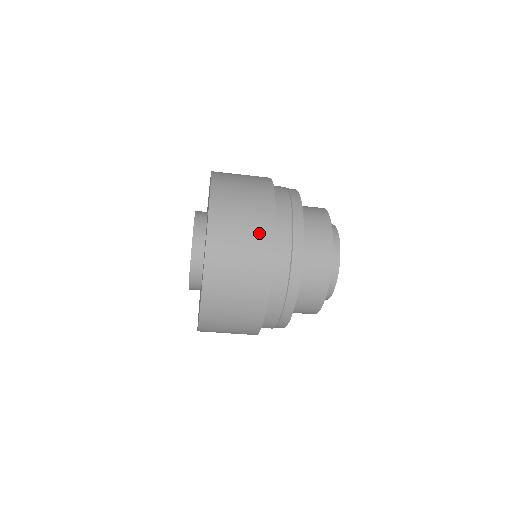
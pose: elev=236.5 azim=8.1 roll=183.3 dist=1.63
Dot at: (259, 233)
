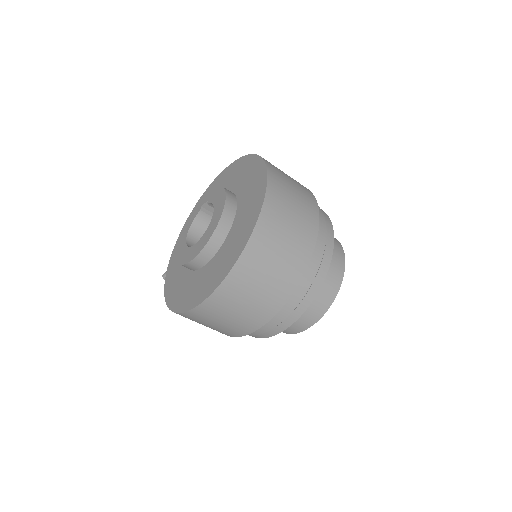
Dot at: (287, 275)
